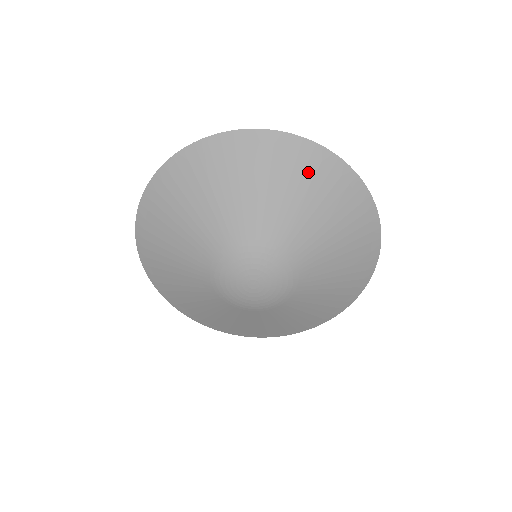
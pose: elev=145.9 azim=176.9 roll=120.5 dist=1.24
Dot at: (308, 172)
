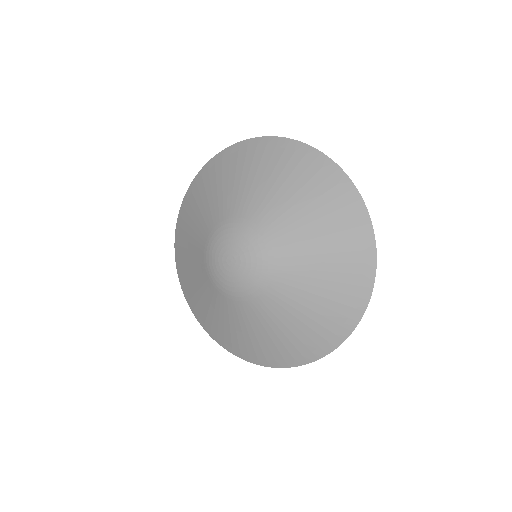
Dot at: (322, 187)
